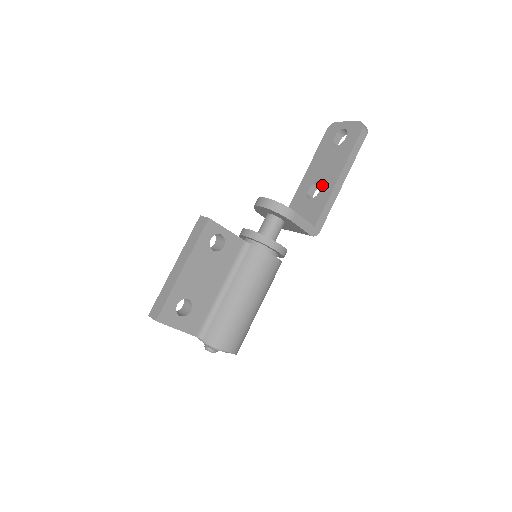
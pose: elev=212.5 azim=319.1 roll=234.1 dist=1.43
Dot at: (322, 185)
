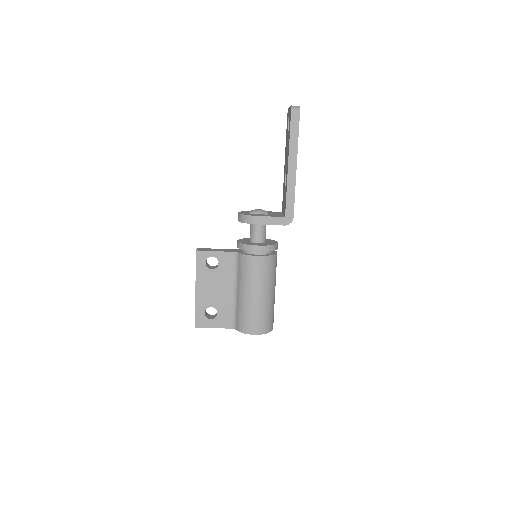
Dot at: (286, 176)
